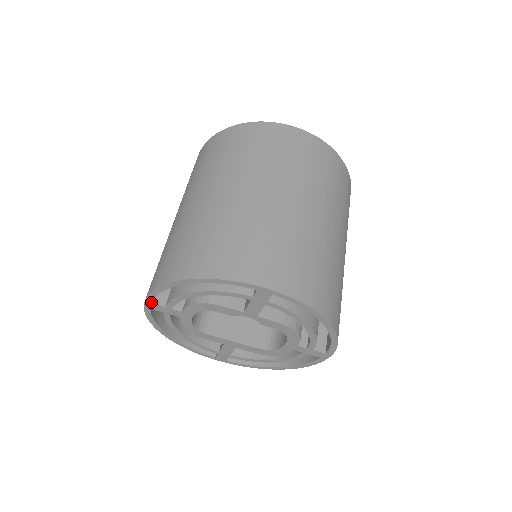
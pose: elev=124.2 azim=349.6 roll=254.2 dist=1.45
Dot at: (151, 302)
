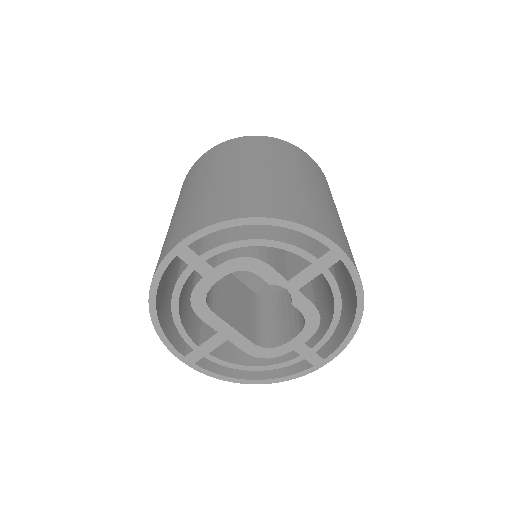
Dot at: (188, 244)
